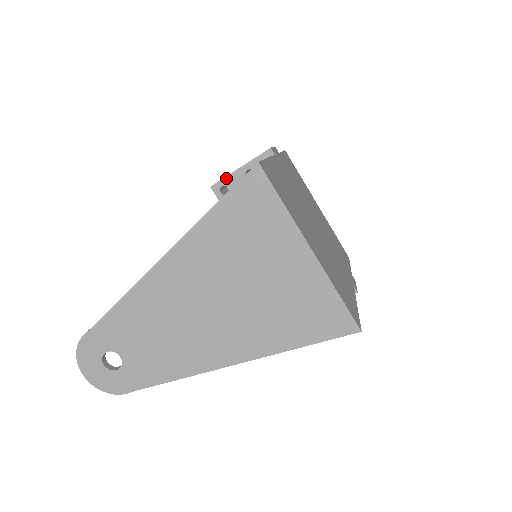
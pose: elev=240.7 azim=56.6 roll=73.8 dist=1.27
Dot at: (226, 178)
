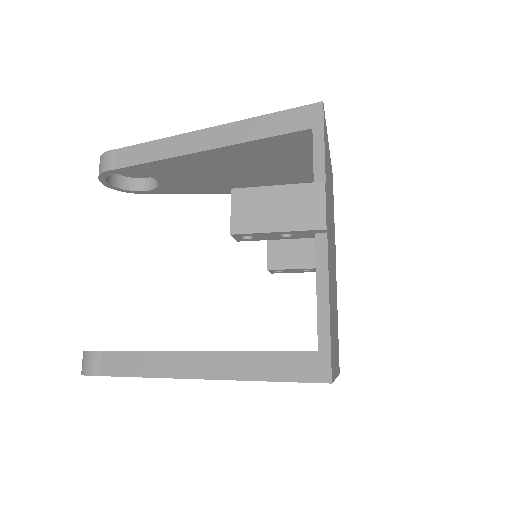
Dot at: (255, 234)
